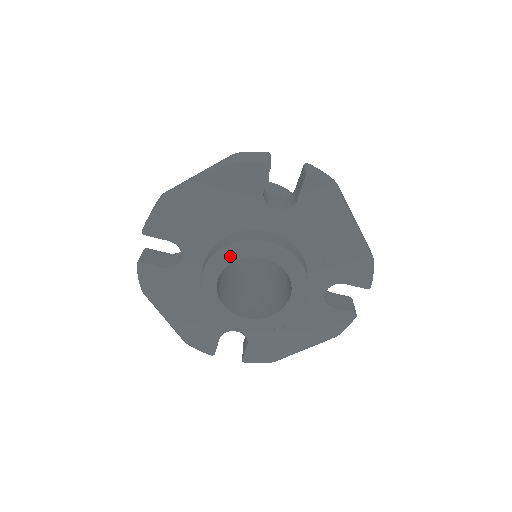
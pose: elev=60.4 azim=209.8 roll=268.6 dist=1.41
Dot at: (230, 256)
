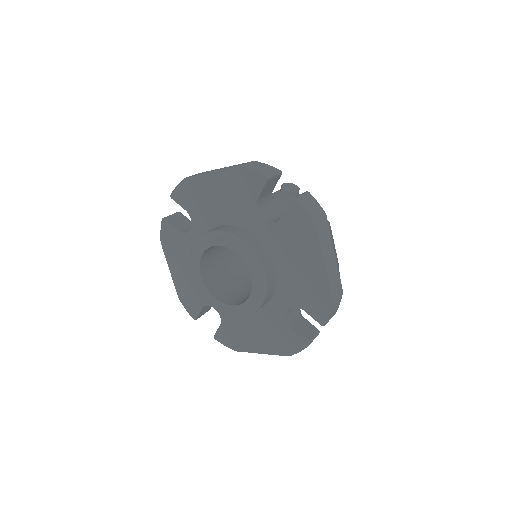
Dot at: (214, 240)
